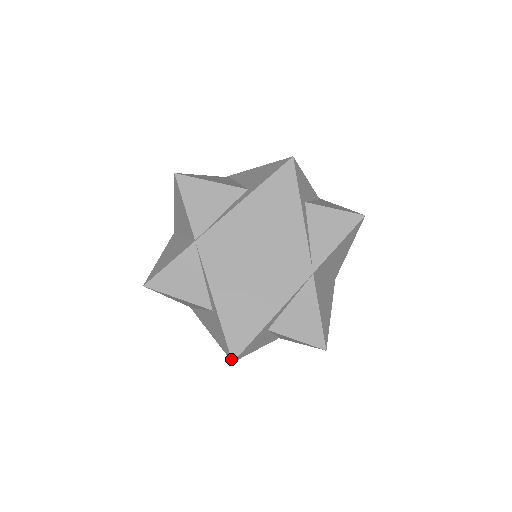
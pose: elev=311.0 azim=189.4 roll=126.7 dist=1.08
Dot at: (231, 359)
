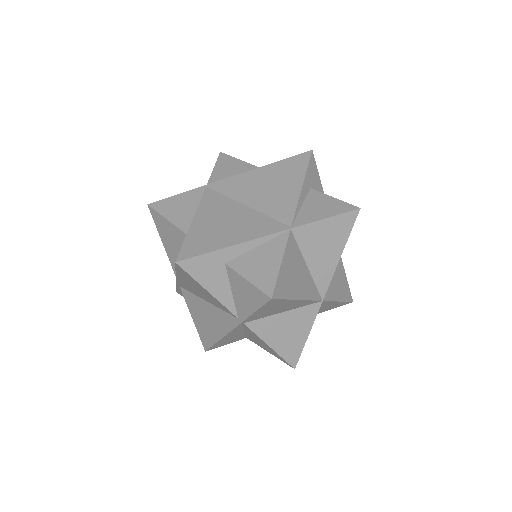
Dot at: (176, 260)
